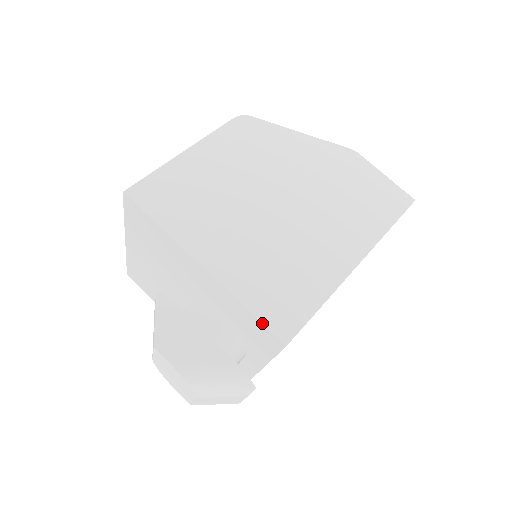
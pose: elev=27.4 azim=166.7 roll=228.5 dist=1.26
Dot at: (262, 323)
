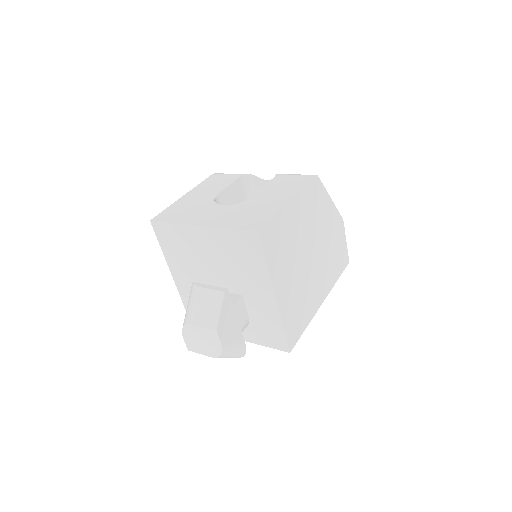
Dot at: (286, 338)
